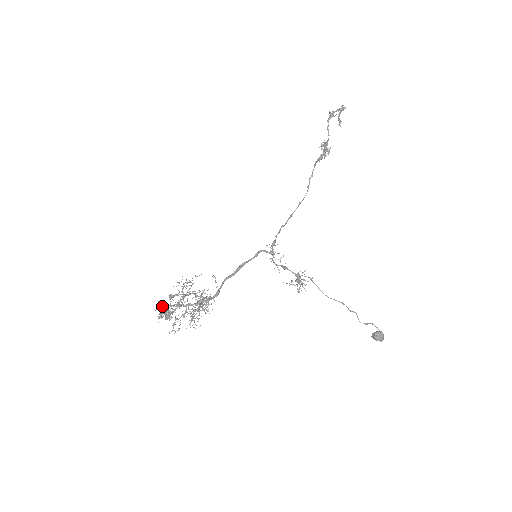
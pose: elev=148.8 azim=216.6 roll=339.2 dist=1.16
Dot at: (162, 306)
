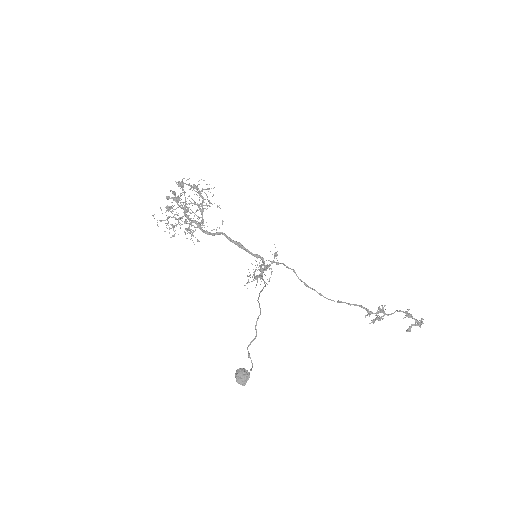
Dot at: occluded
